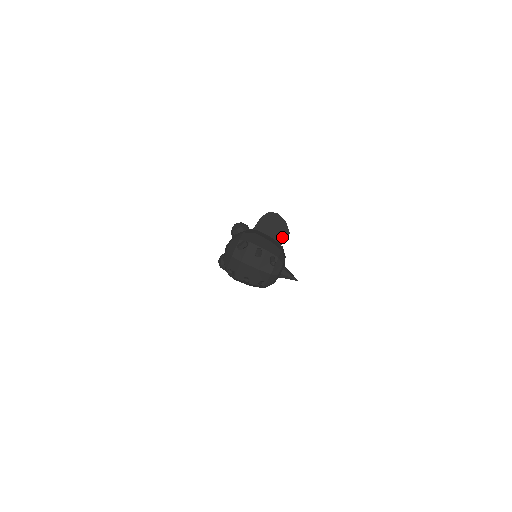
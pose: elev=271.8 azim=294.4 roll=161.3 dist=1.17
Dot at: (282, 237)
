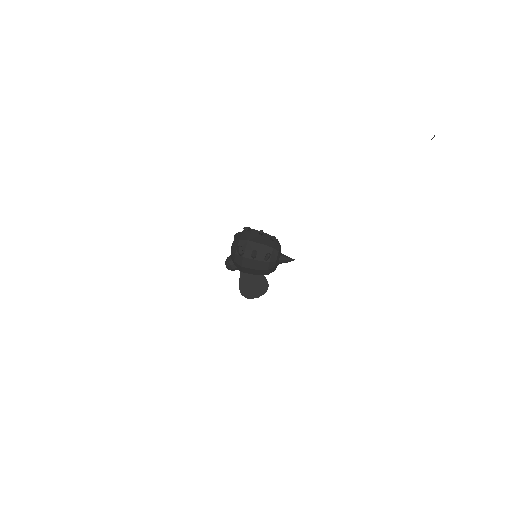
Dot at: occluded
